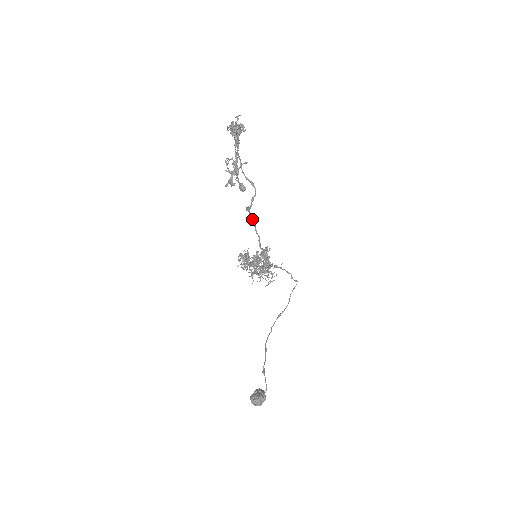
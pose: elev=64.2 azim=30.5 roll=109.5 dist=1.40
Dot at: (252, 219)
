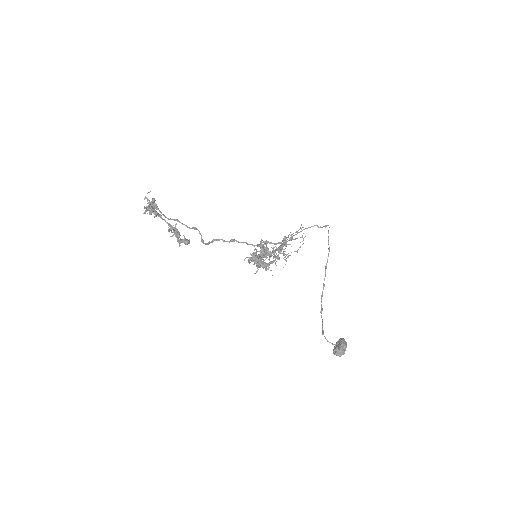
Dot at: (224, 241)
